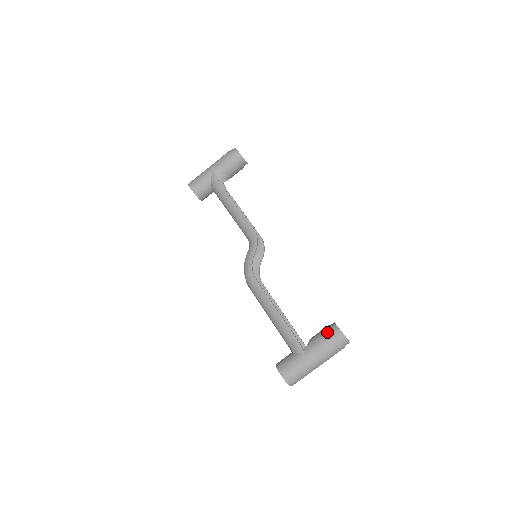
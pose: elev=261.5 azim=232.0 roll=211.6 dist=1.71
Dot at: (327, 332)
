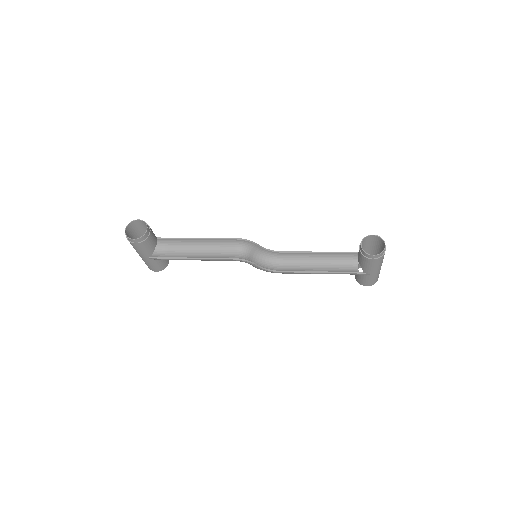
Dot at: (366, 261)
